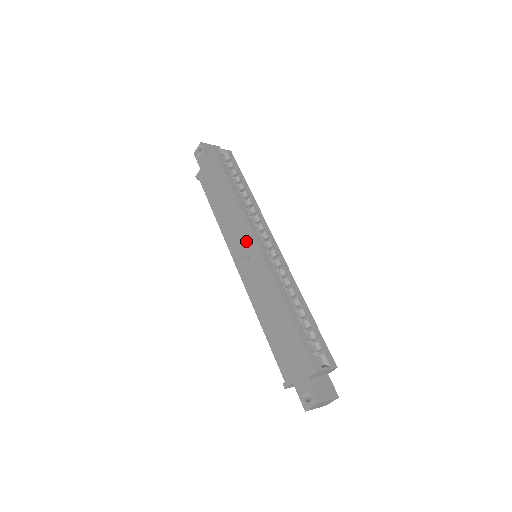
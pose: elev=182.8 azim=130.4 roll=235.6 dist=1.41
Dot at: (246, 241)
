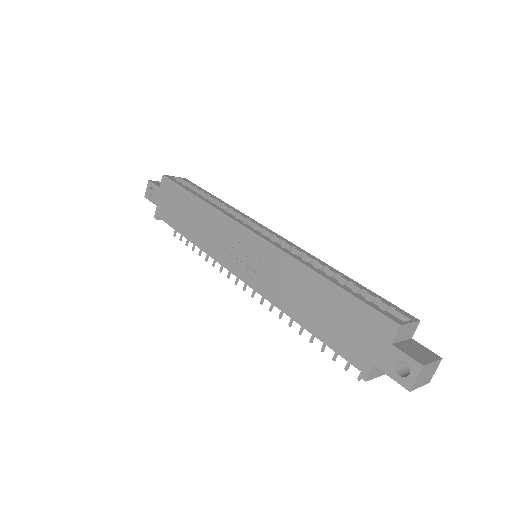
Dot at: (238, 239)
